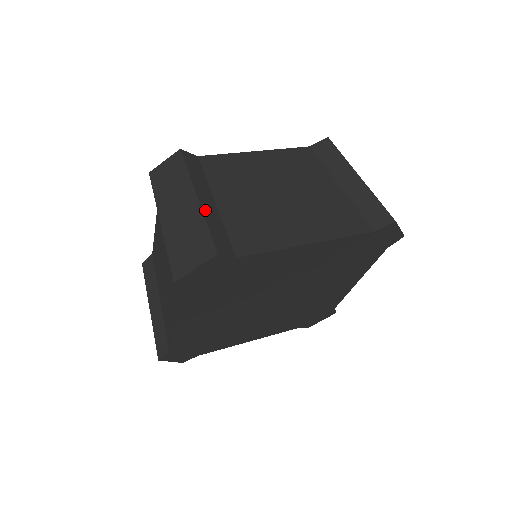
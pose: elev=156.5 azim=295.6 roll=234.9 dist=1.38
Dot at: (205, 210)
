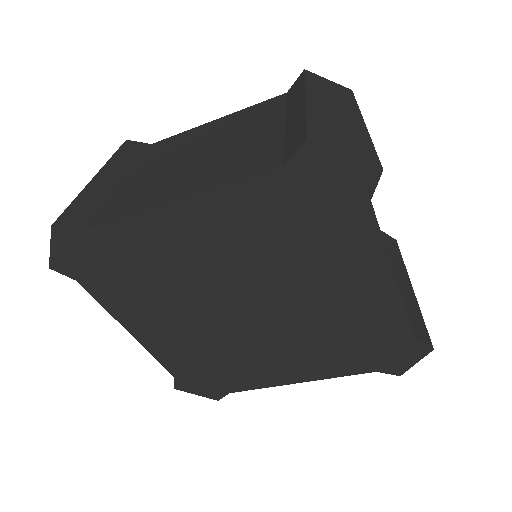
Dot at: (90, 187)
